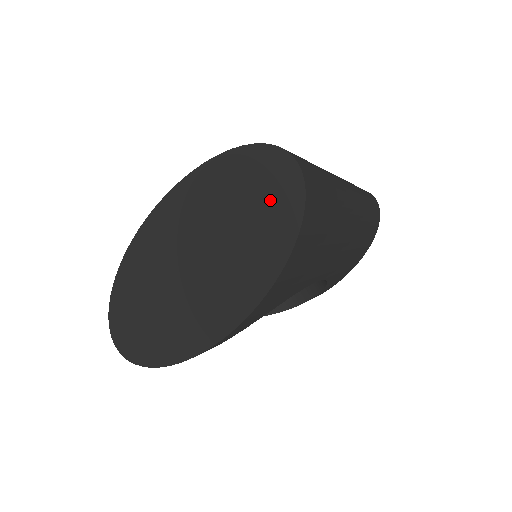
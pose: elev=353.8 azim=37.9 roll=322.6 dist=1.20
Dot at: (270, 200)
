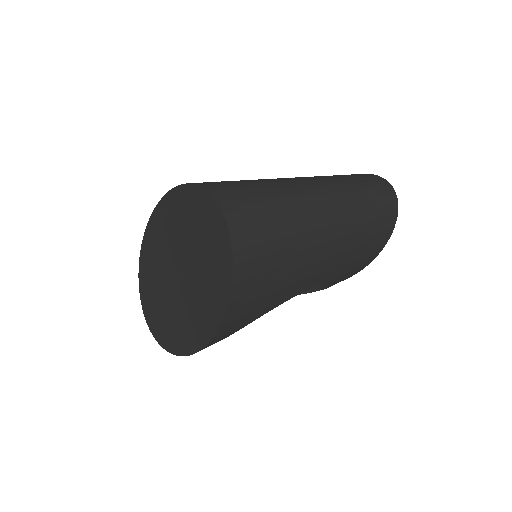
Dot at: (211, 243)
